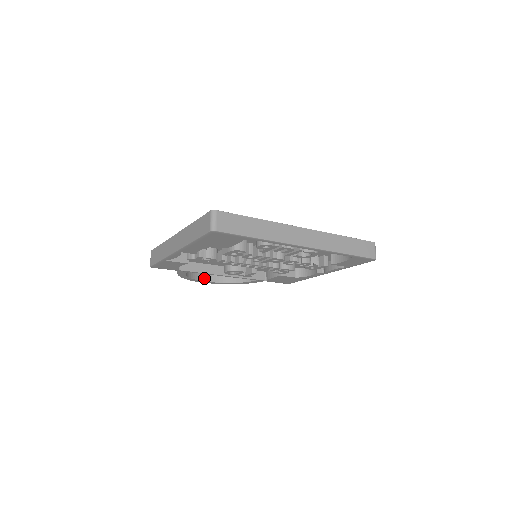
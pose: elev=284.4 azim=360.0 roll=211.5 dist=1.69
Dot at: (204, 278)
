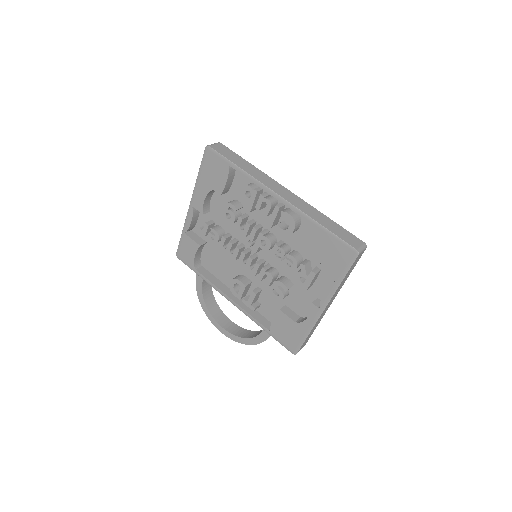
Dot at: (220, 322)
